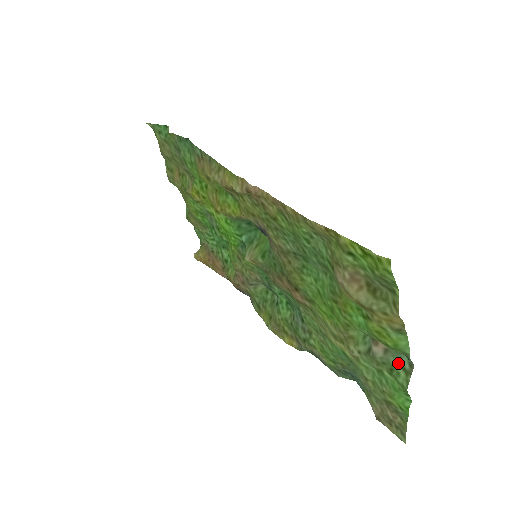
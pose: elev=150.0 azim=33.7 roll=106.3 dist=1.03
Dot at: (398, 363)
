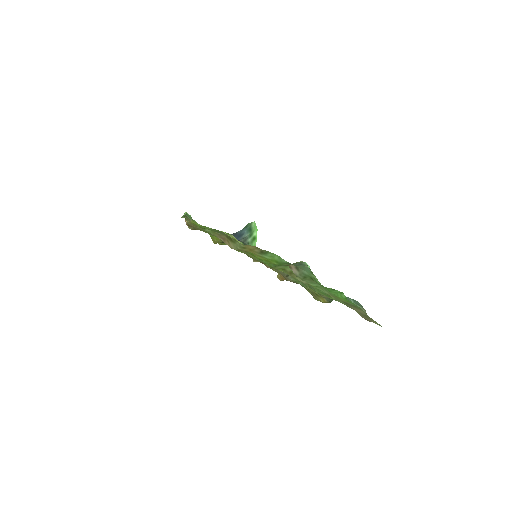
Dot at: (309, 272)
